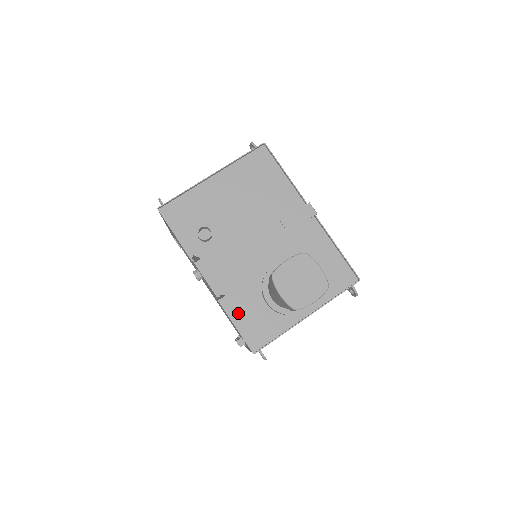
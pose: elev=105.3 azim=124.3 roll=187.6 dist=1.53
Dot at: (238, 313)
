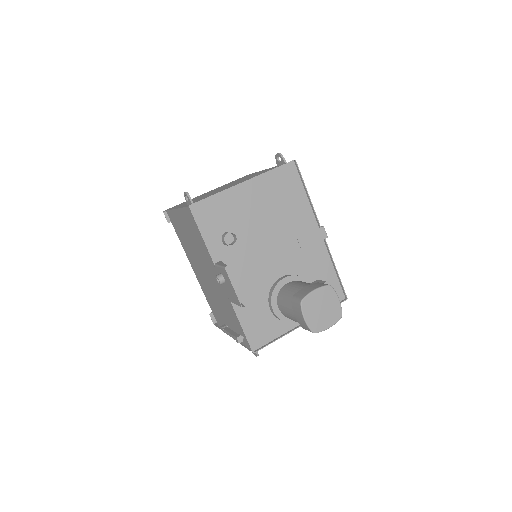
Dot at: (245, 315)
